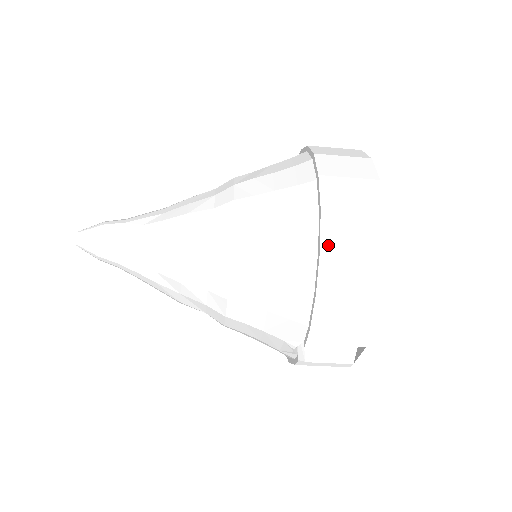
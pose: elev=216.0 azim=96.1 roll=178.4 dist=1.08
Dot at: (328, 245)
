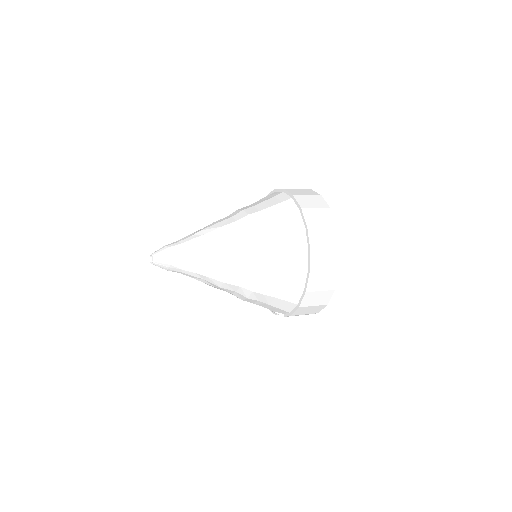
Dot at: (310, 289)
